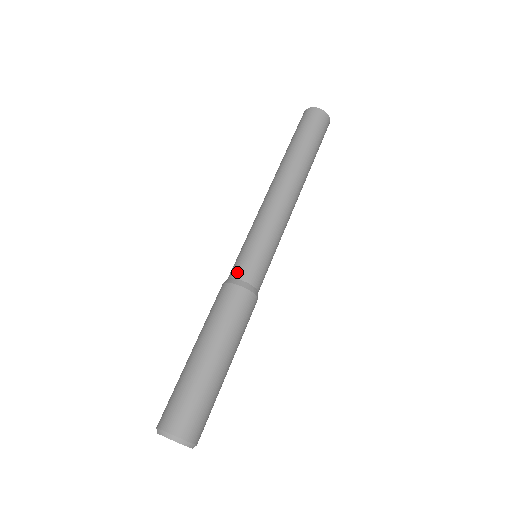
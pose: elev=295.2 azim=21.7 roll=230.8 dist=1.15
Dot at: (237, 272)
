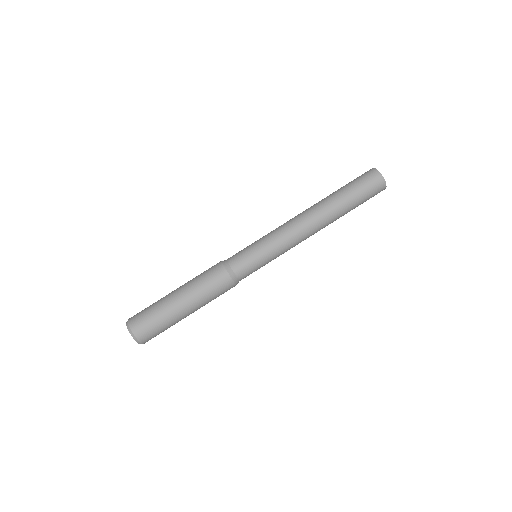
Dot at: (232, 260)
